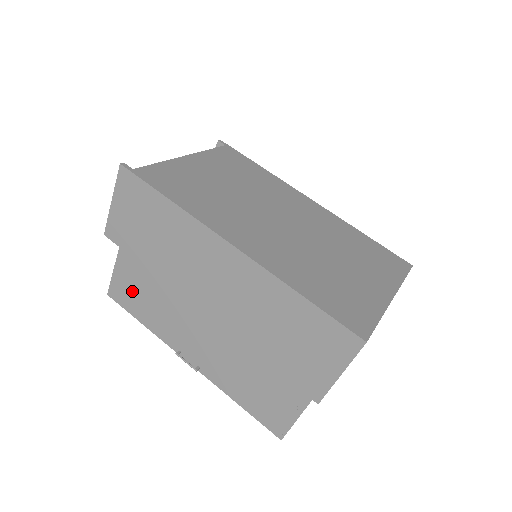
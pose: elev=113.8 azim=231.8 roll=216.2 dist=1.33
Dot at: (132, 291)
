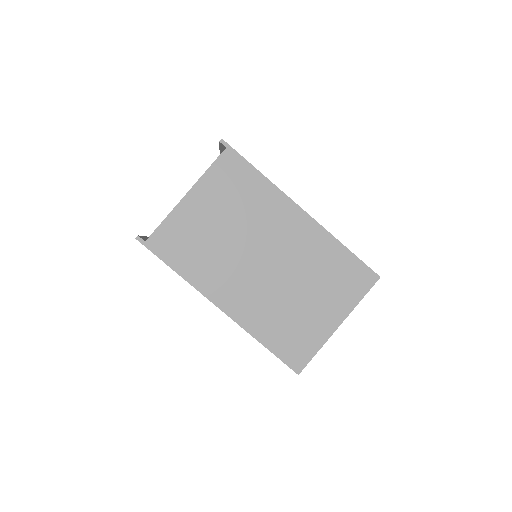
Dot at: occluded
